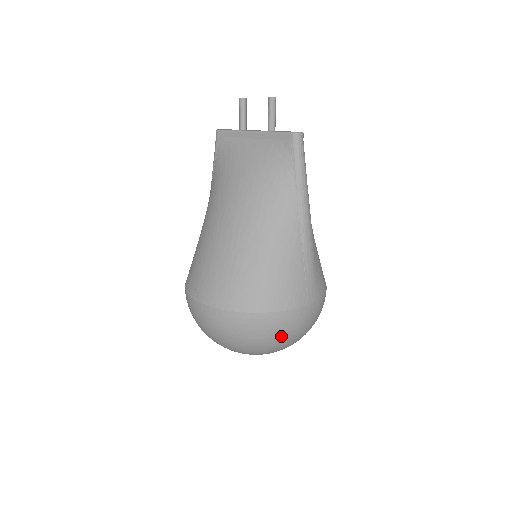
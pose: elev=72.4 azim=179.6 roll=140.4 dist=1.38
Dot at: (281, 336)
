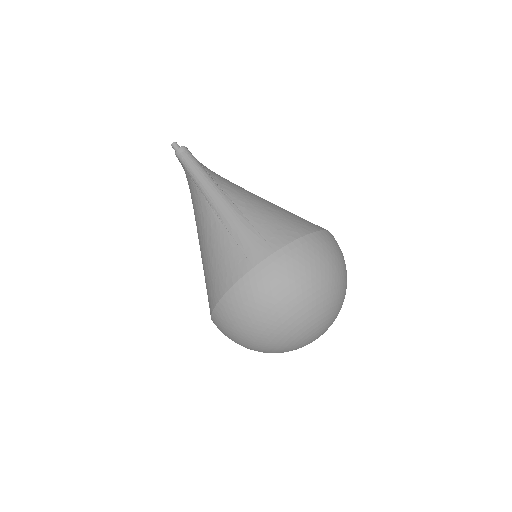
Dot at: (254, 312)
